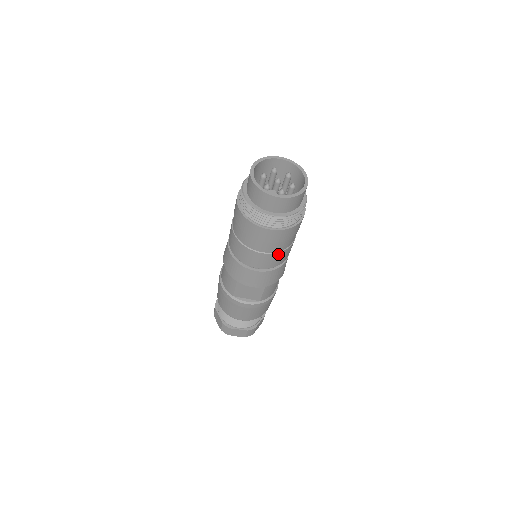
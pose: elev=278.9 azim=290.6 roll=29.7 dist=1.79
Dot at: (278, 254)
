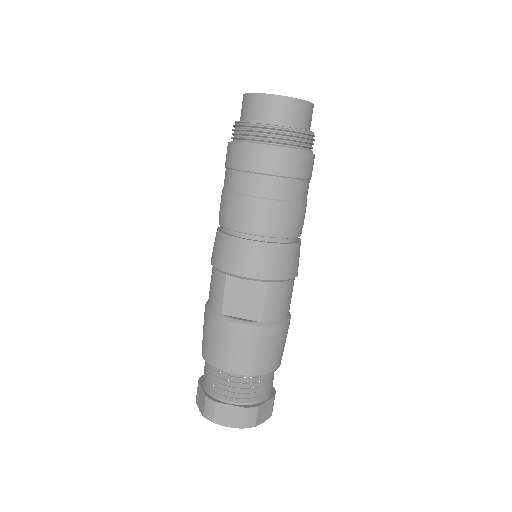
Dot at: (281, 205)
